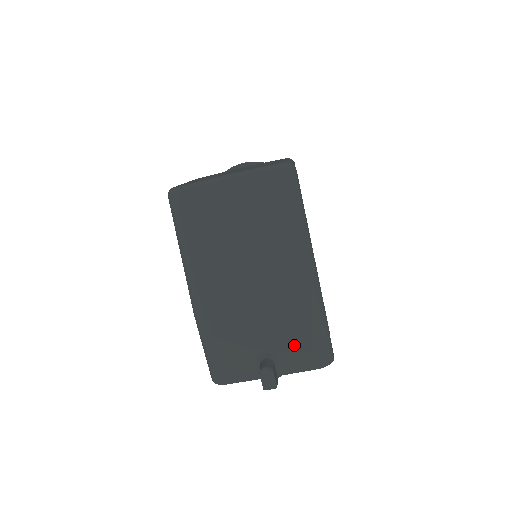
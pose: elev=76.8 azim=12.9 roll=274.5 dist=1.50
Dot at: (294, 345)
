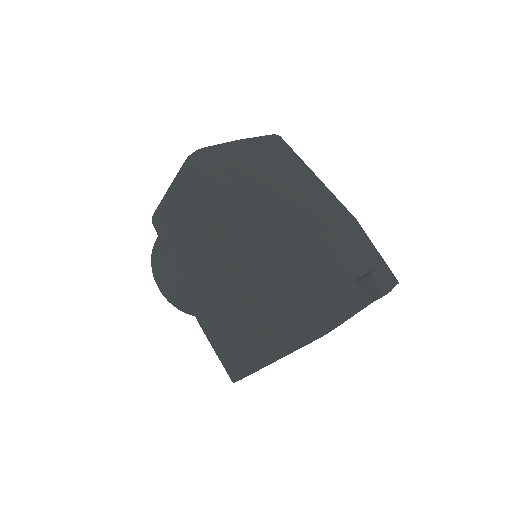
Dot at: (369, 264)
